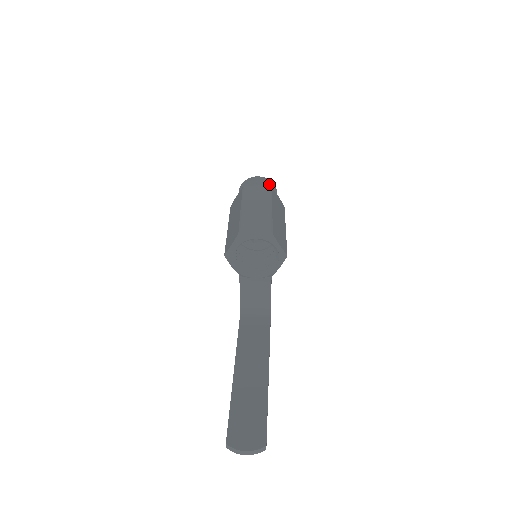
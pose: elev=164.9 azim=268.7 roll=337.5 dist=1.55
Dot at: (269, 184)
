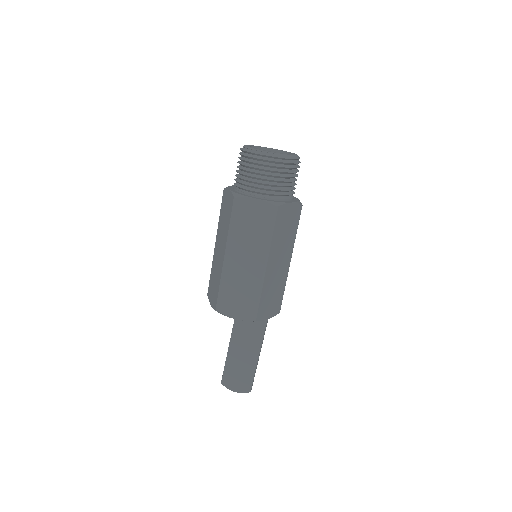
Dot at: (281, 176)
